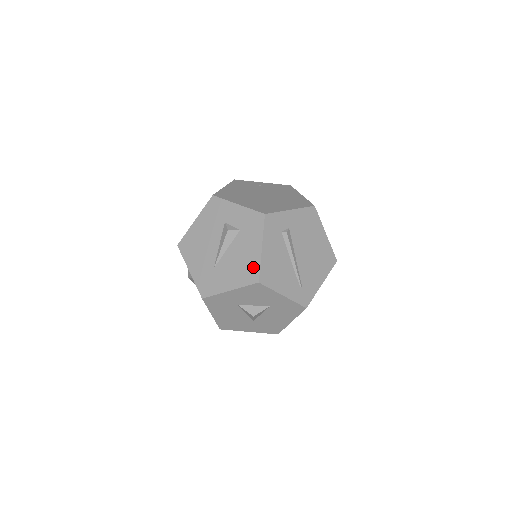
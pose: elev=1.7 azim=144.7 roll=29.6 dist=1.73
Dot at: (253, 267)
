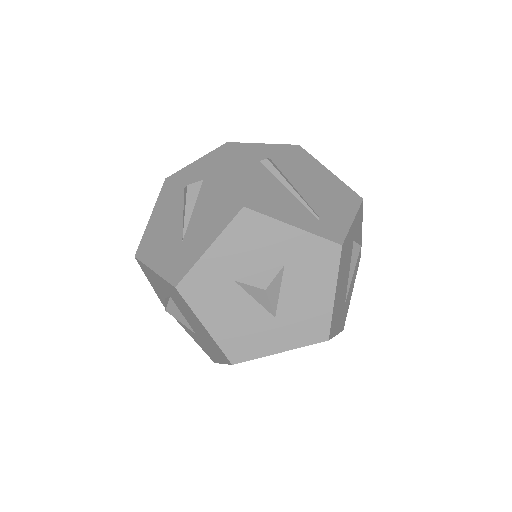
Dot at: (230, 198)
